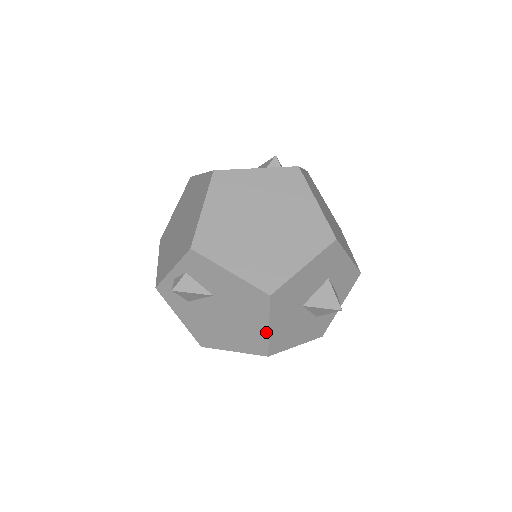
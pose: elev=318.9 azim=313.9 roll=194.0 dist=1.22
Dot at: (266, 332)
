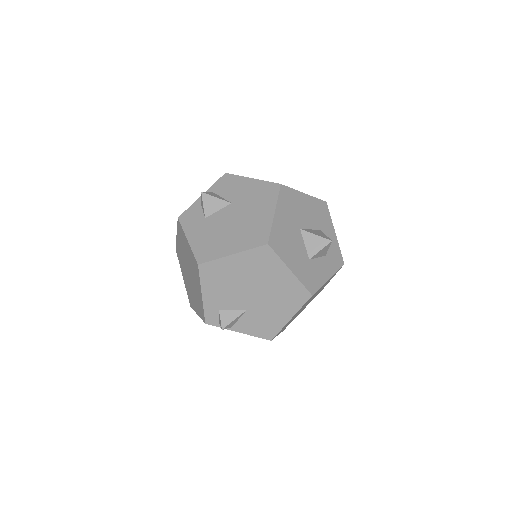
Dot at: (271, 218)
